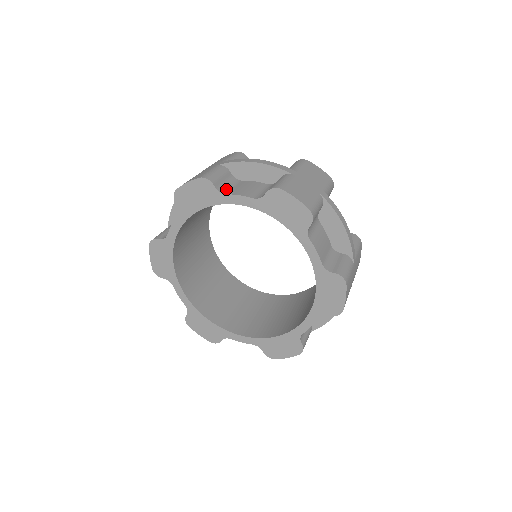
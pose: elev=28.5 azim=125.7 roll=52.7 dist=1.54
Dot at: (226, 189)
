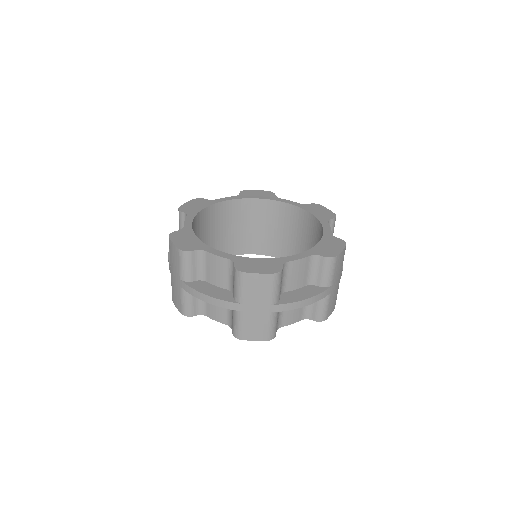
Dot at: occluded
